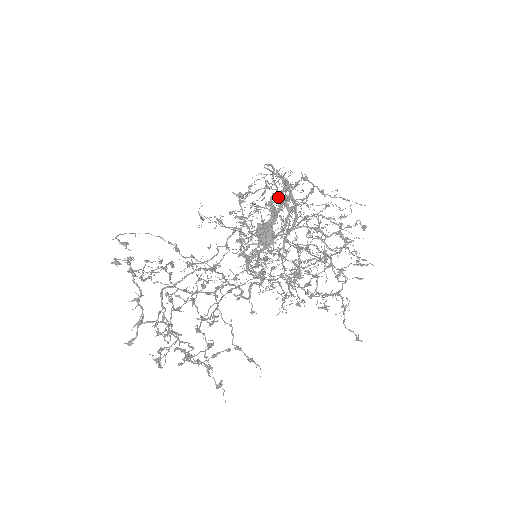
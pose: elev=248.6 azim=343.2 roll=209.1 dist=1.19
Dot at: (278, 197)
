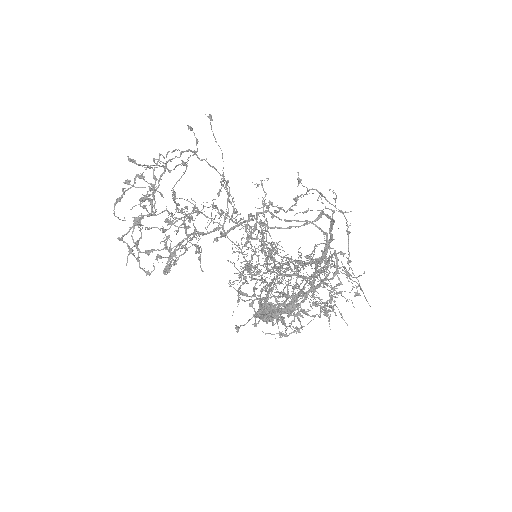
Dot at: occluded
